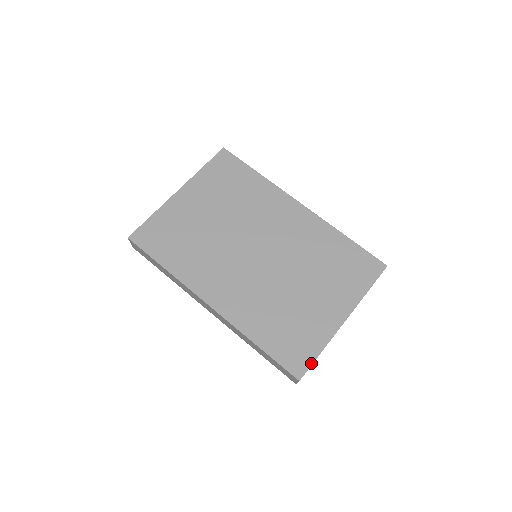
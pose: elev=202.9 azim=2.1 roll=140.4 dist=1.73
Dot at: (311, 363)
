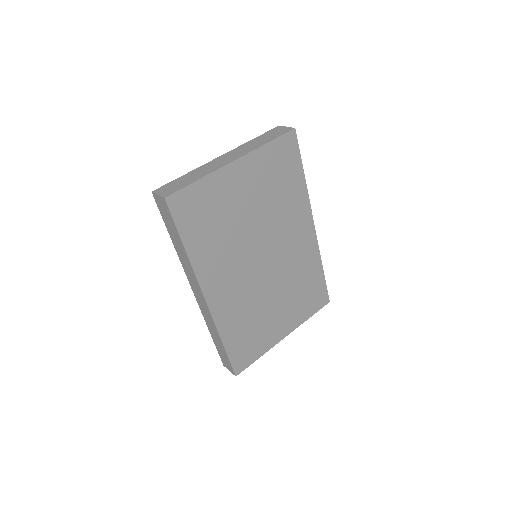
Dot at: occluded
